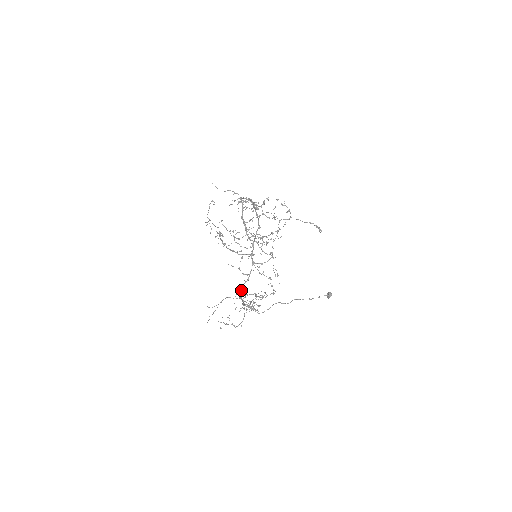
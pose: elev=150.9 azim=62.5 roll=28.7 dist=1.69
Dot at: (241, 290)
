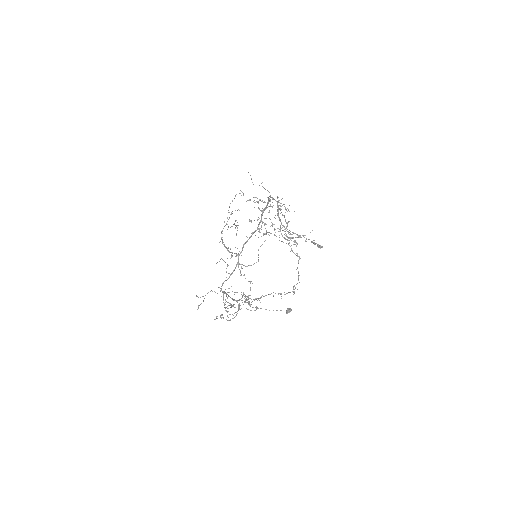
Dot at: occluded
